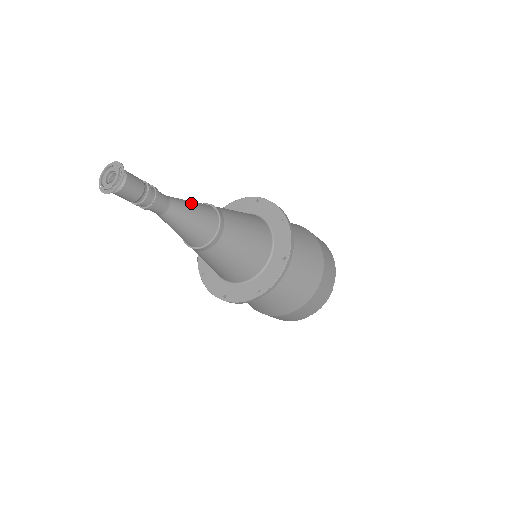
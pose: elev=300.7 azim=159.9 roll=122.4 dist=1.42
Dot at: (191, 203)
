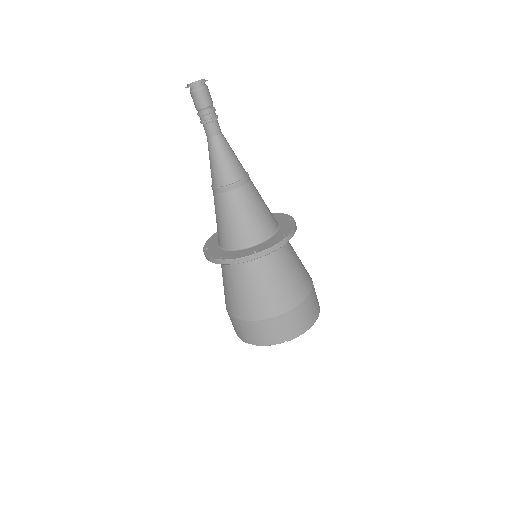
Dot at: occluded
